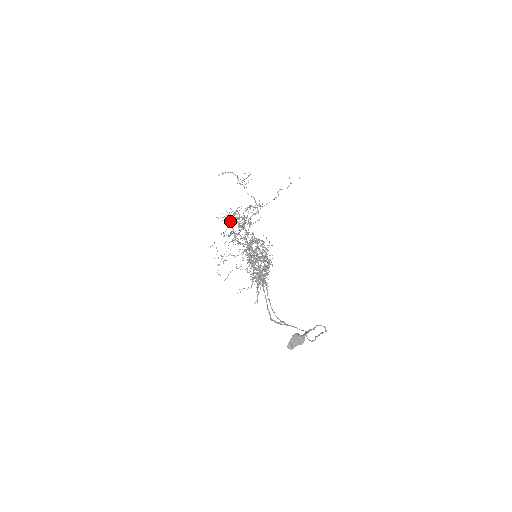
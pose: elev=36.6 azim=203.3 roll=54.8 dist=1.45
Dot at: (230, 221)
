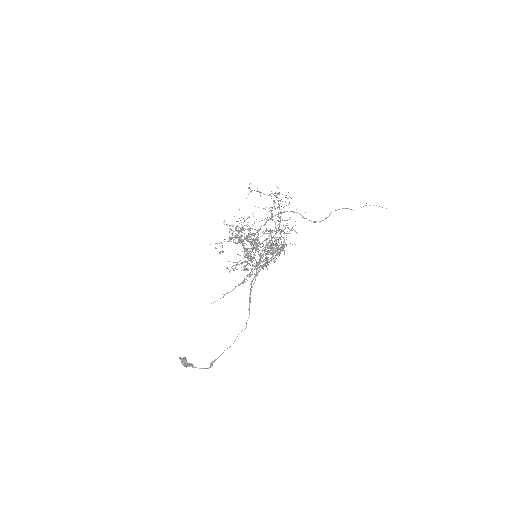
Dot at: occluded
